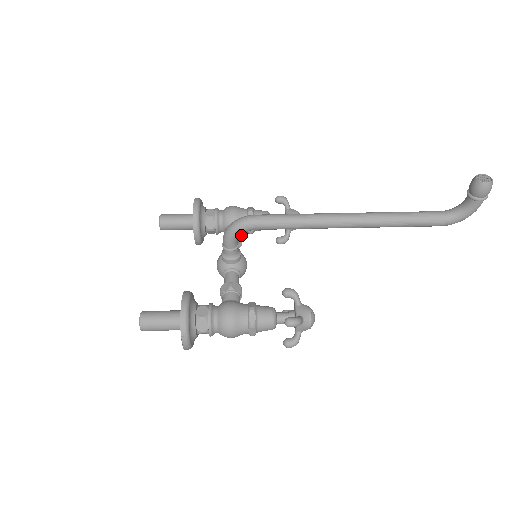
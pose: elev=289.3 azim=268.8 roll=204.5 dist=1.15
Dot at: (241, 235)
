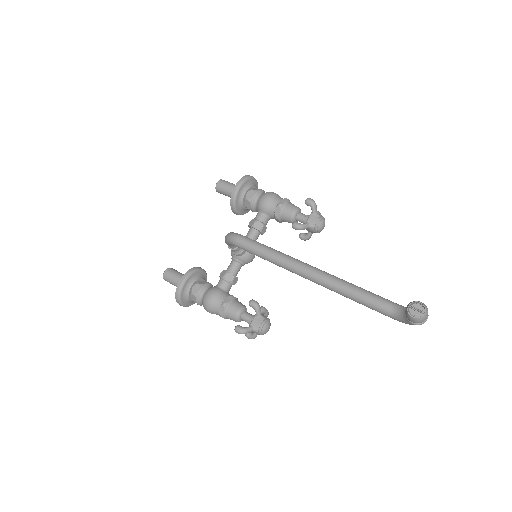
Dot at: (263, 226)
